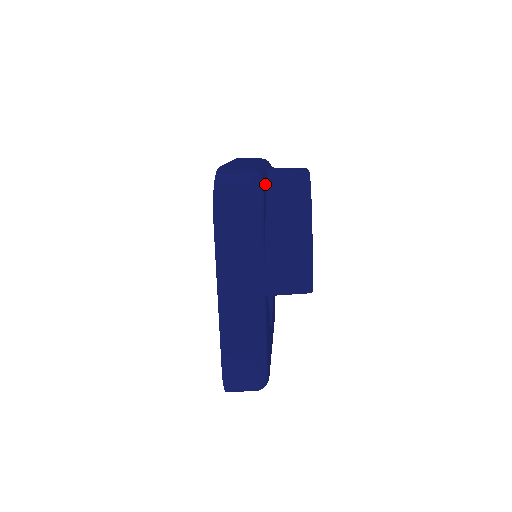
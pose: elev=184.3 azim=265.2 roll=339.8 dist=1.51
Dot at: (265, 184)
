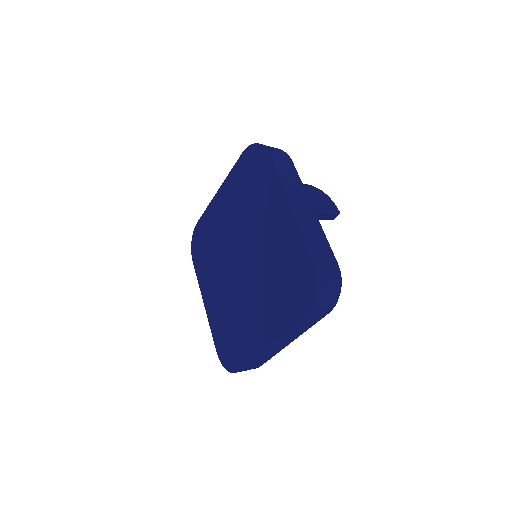
Dot at: occluded
